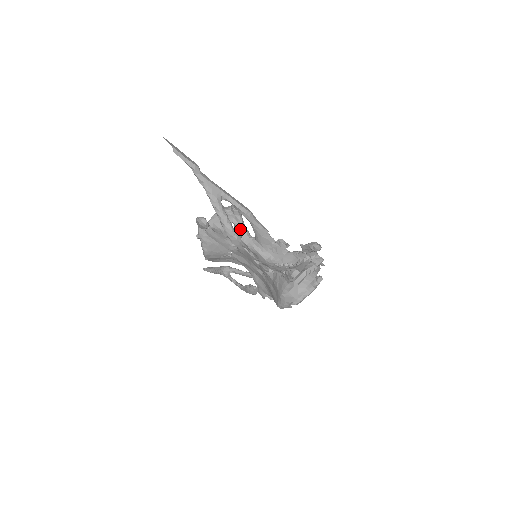
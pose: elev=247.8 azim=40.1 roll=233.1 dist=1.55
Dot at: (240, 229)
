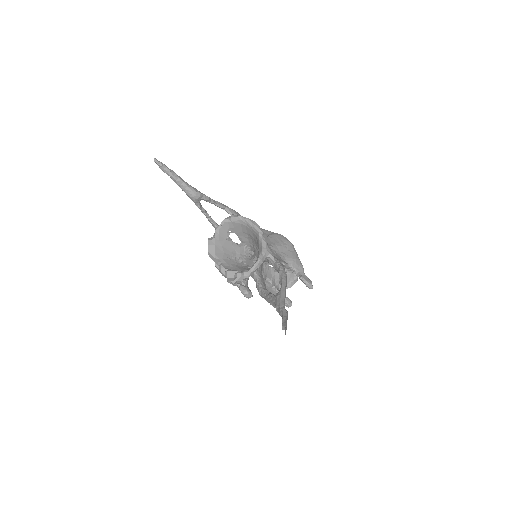
Dot at: occluded
